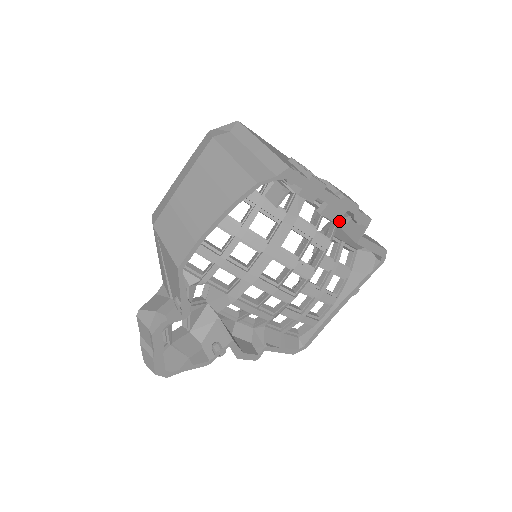
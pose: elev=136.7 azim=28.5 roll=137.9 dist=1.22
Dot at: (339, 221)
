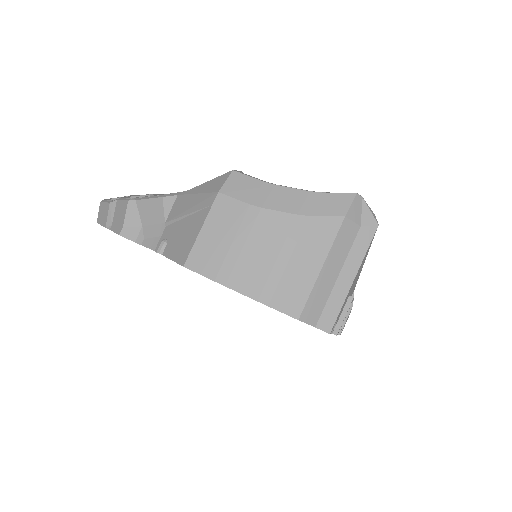
Dot at: occluded
